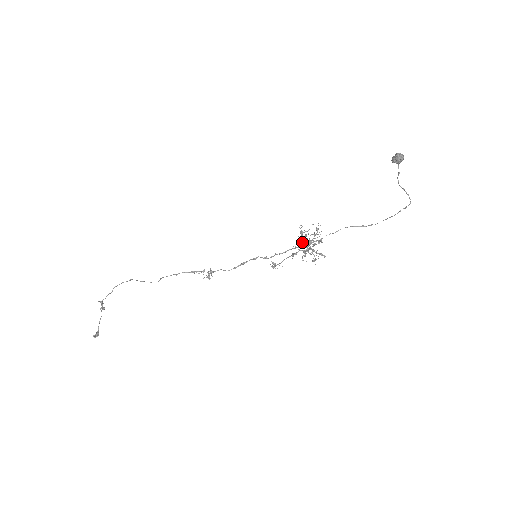
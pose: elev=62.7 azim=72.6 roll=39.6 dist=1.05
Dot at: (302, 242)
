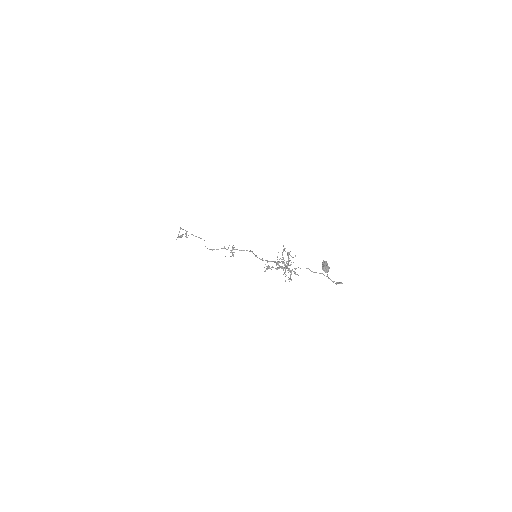
Dot at: occluded
